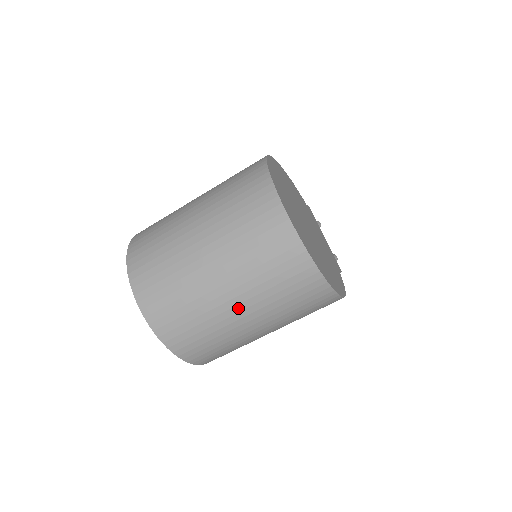
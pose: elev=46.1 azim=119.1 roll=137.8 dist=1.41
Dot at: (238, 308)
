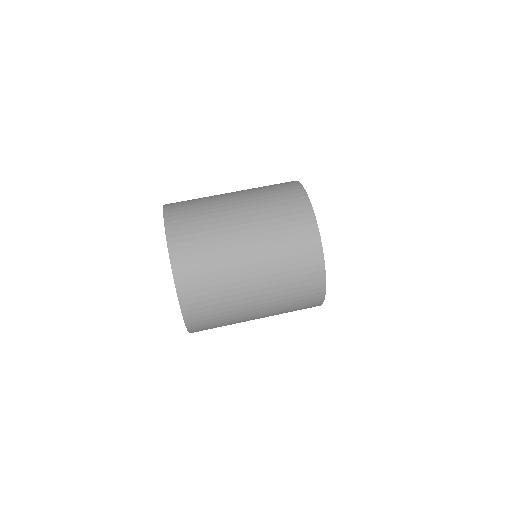
Dot at: (253, 281)
